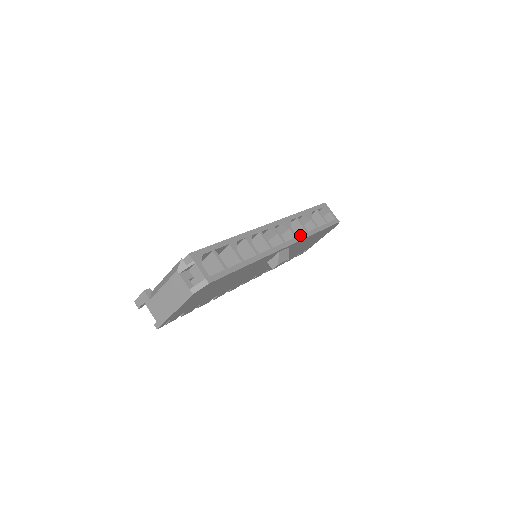
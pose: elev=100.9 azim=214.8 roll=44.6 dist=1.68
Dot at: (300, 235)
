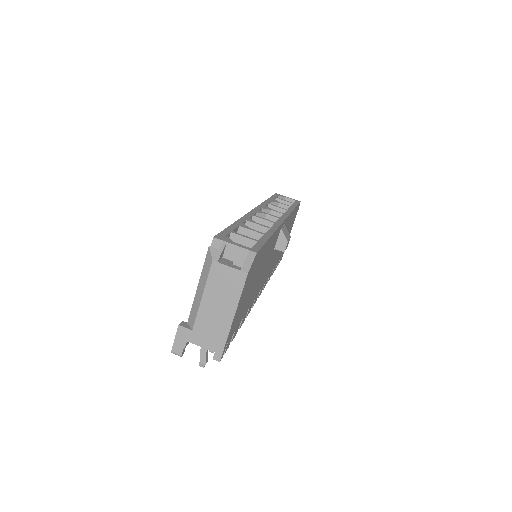
Dot at: occluded
